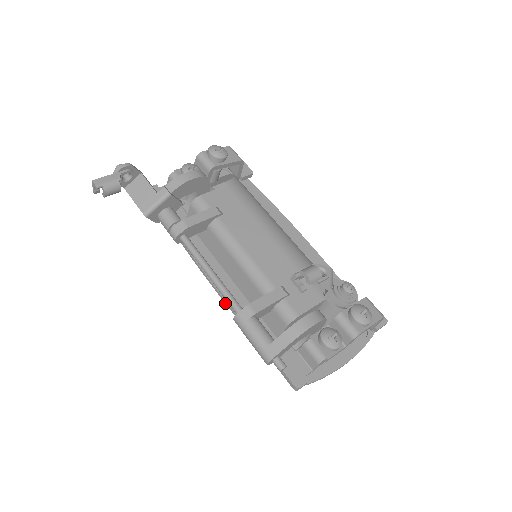
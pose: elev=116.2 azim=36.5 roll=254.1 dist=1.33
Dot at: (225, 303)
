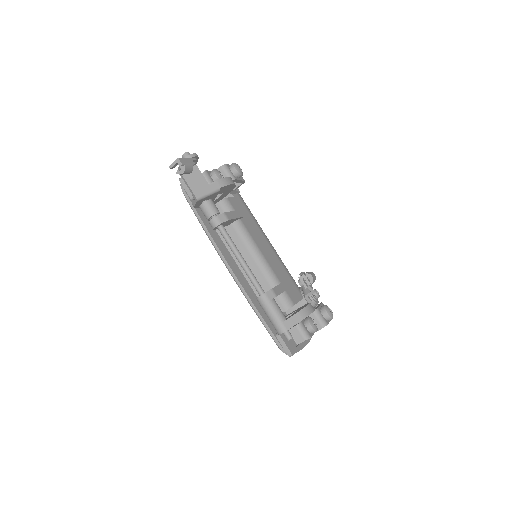
Dot at: (239, 285)
